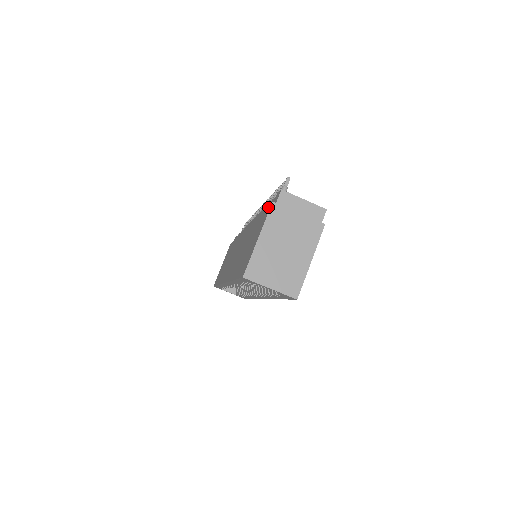
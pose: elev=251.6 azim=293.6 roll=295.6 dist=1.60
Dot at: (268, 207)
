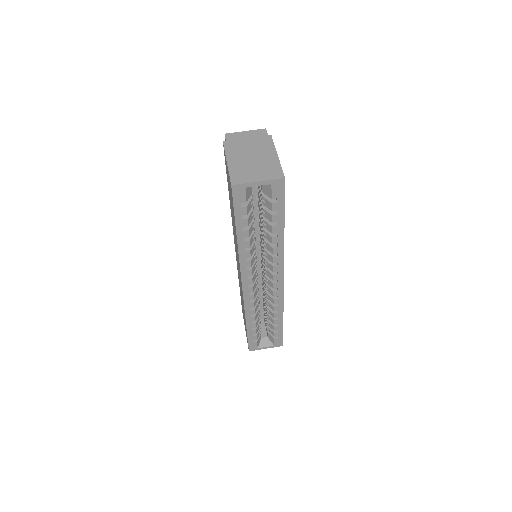
Dot at: (224, 153)
